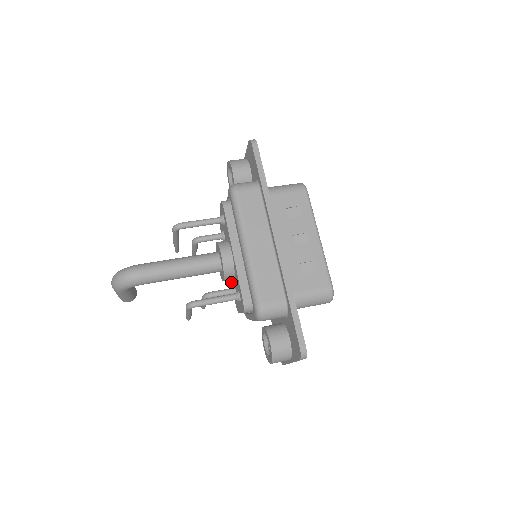
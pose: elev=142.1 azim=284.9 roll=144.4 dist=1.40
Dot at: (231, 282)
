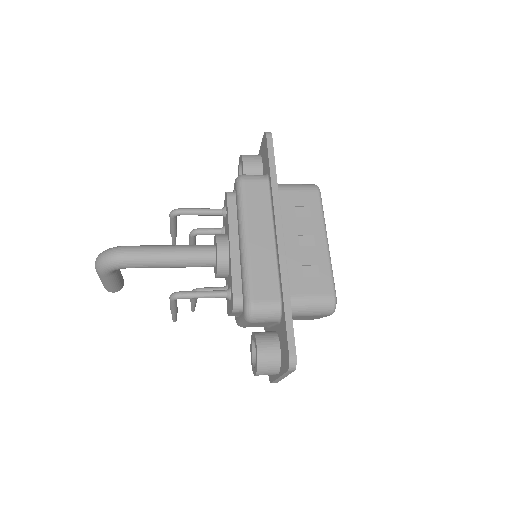
Dot at: occluded
